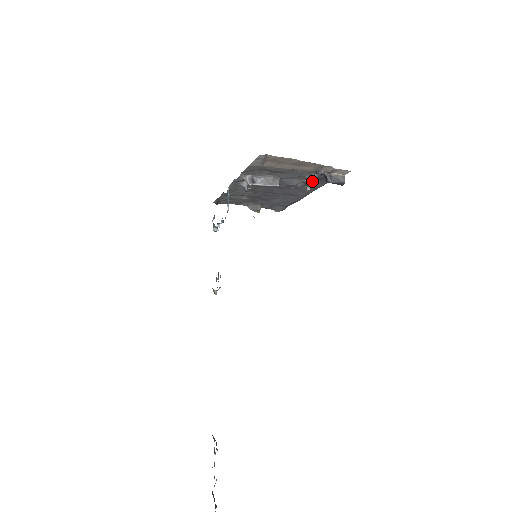
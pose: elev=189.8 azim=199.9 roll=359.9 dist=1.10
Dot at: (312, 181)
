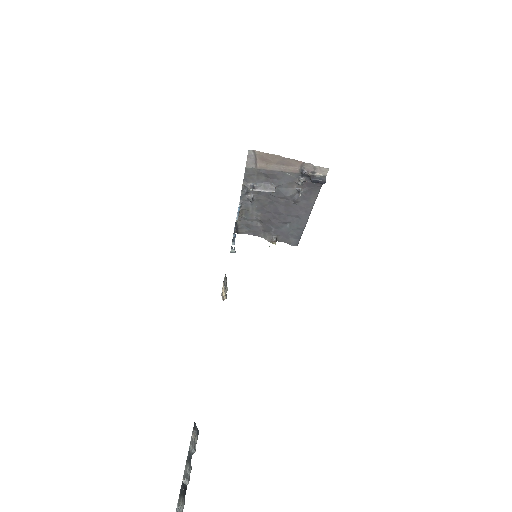
Dot at: (304, 190)
